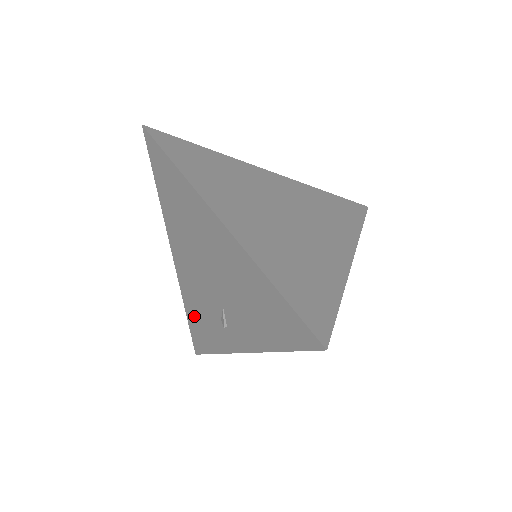
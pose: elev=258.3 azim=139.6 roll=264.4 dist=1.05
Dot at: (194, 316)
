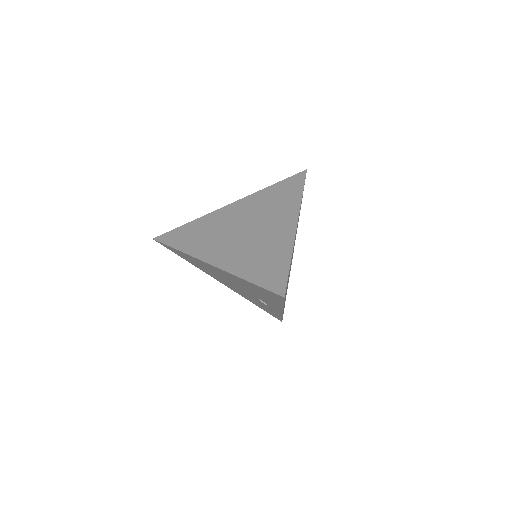
Dot at: (259, 305)
